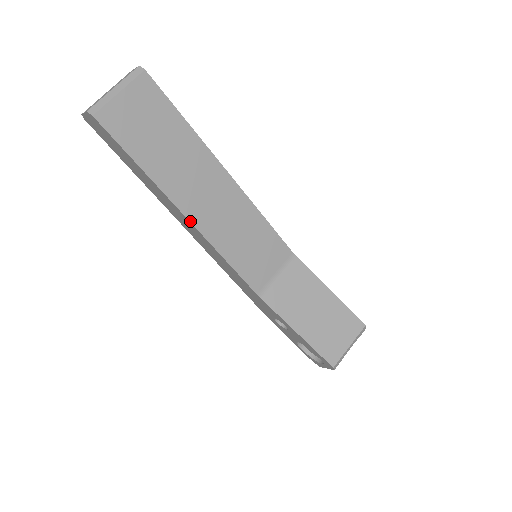
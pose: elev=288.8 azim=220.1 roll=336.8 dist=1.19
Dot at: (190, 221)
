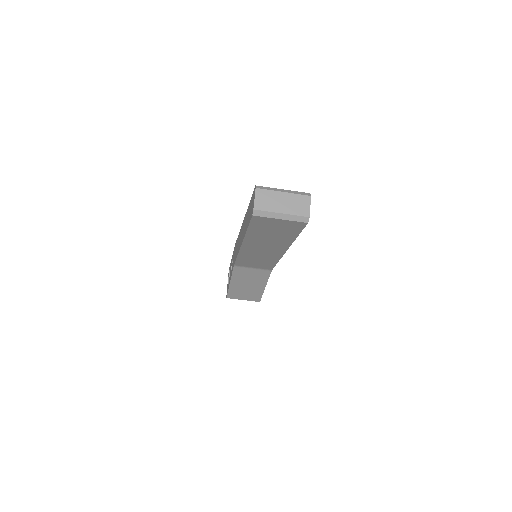
Dot at: (241, 246)
